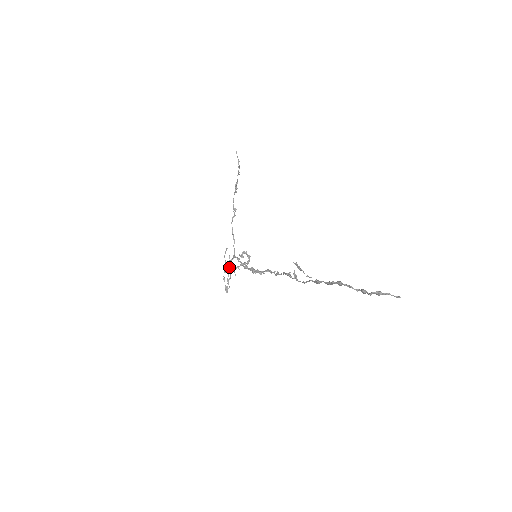
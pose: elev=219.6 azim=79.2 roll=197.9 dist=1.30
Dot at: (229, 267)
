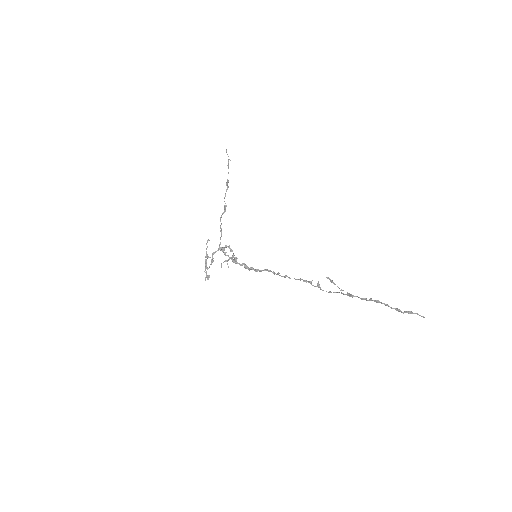
Dot at: (212, 258)
